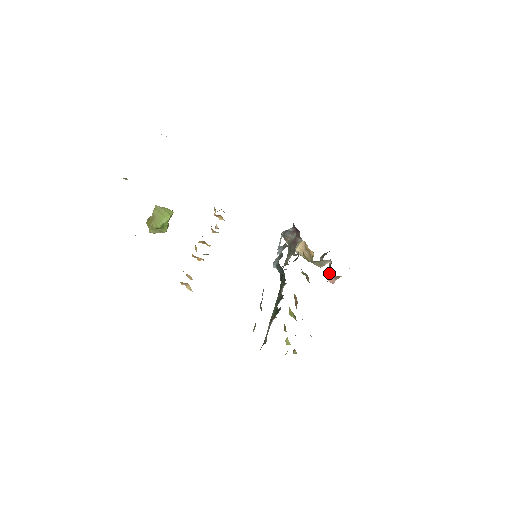
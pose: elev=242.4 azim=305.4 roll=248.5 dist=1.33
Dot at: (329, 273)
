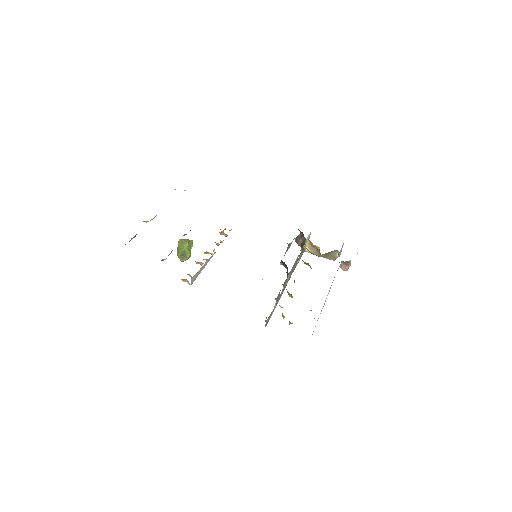
Dot at: occluded
